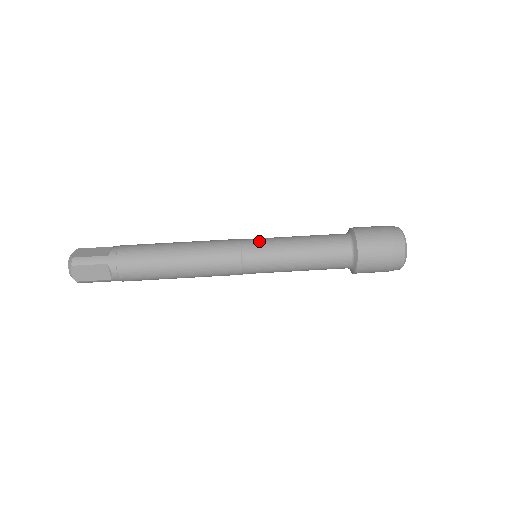
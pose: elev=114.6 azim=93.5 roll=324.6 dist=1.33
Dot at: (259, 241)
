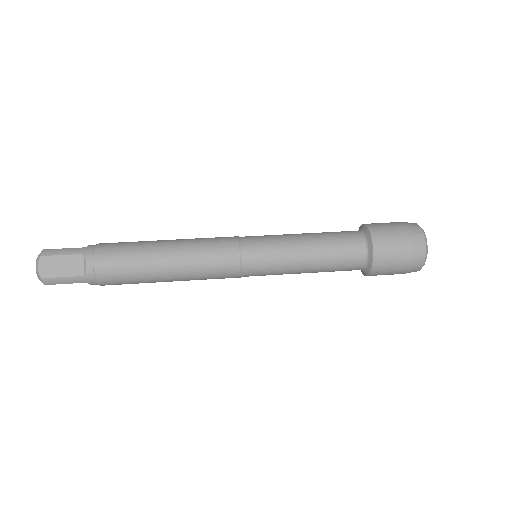
Dot at: occluded
